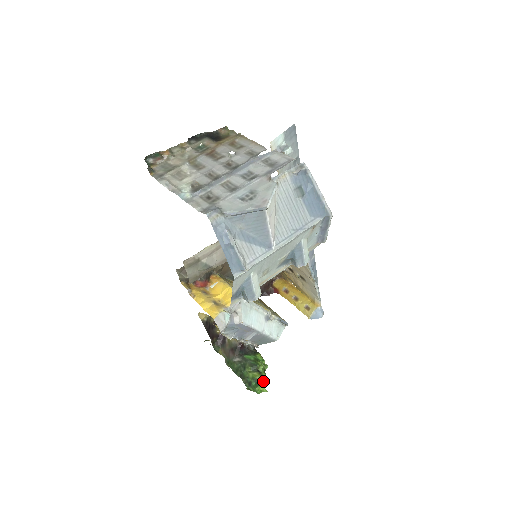
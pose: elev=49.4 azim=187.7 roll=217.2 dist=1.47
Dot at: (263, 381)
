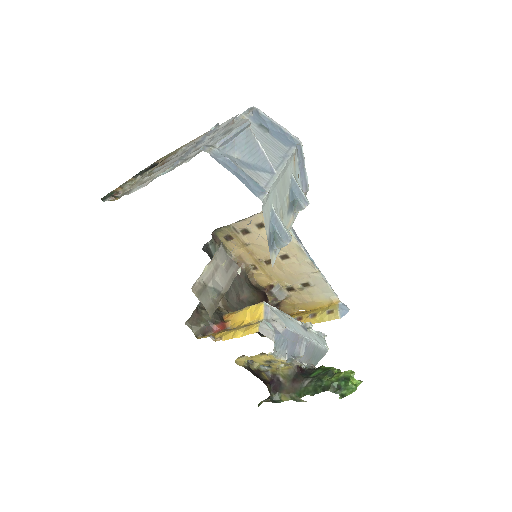
Dot at: (350, 373)
